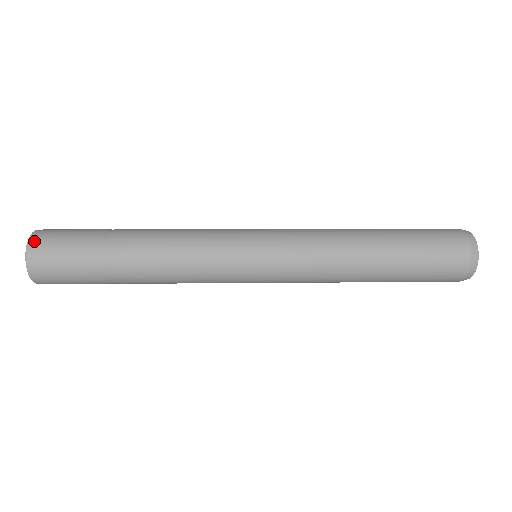
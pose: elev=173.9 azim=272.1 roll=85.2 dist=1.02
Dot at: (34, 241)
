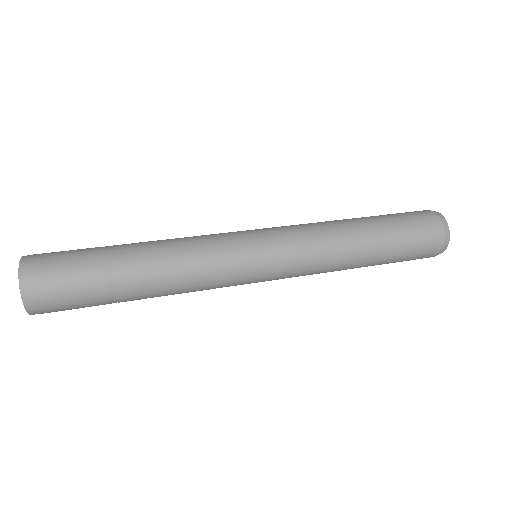
Dot at: (26, 277)
